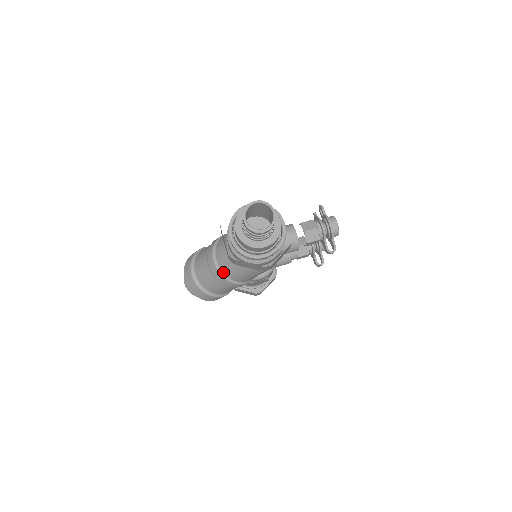
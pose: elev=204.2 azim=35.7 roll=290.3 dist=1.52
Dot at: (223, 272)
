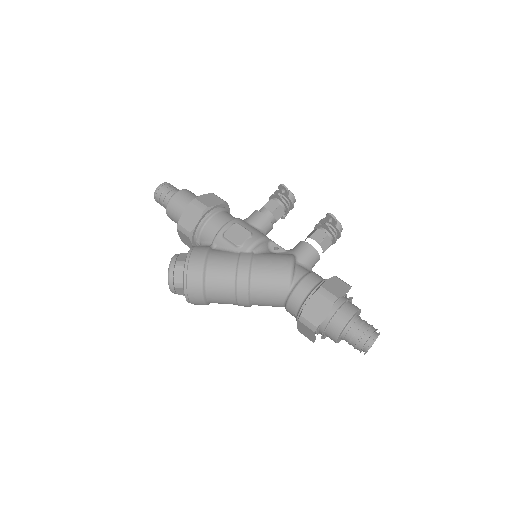
Dot at: occluded
